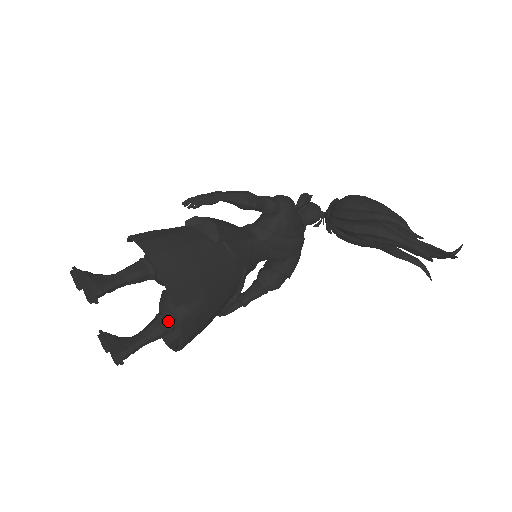
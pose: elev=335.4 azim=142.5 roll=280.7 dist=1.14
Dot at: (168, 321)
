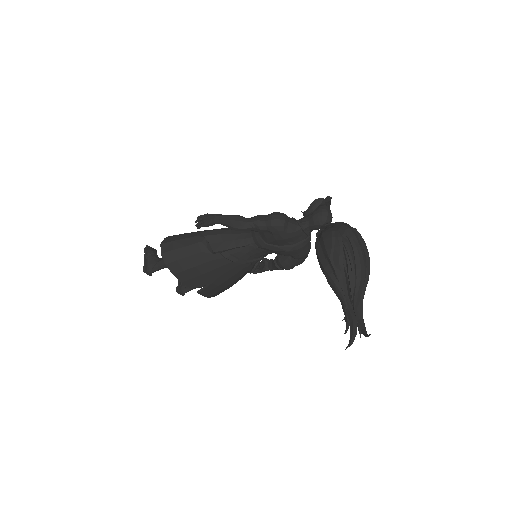
Dot at: occluded
